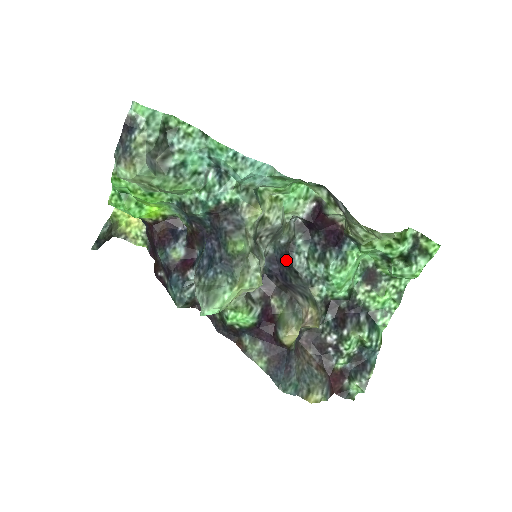
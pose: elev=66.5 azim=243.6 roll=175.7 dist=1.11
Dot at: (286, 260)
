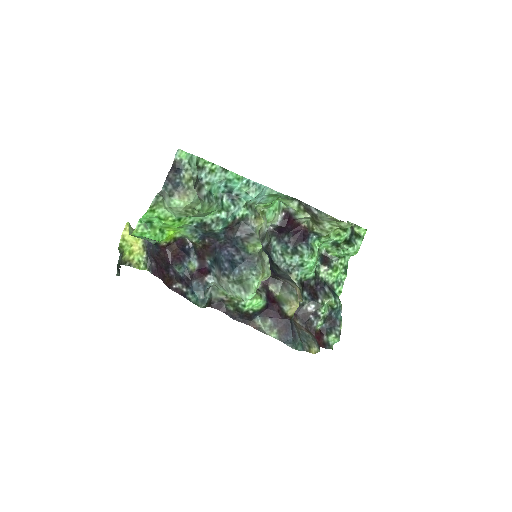
Dot at: (269, 258)
